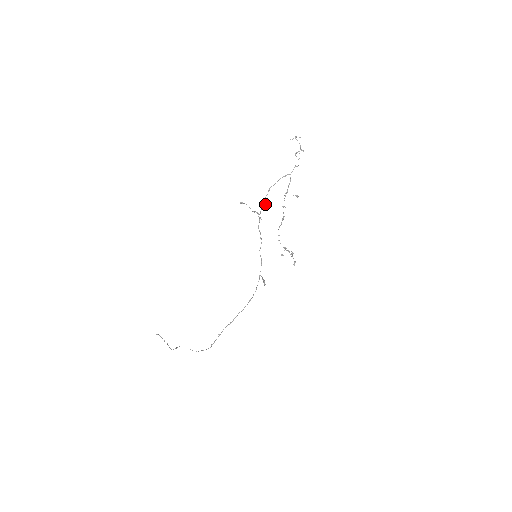
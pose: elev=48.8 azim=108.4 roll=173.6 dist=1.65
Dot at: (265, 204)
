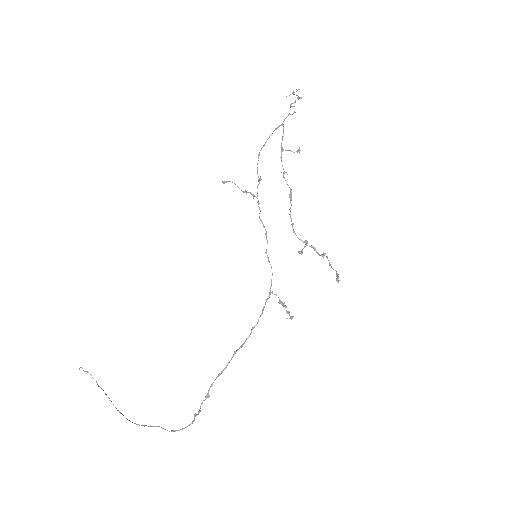
Dot at: occluded
